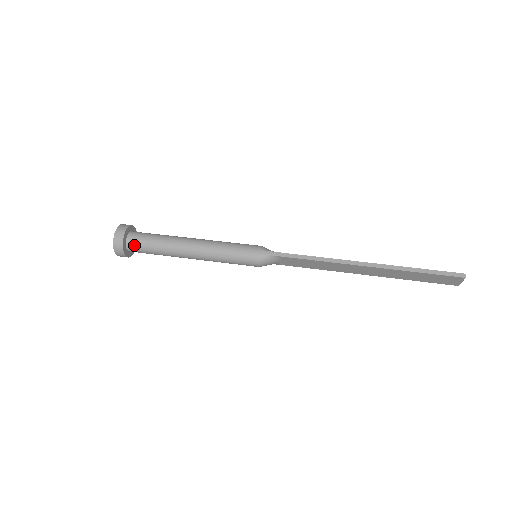
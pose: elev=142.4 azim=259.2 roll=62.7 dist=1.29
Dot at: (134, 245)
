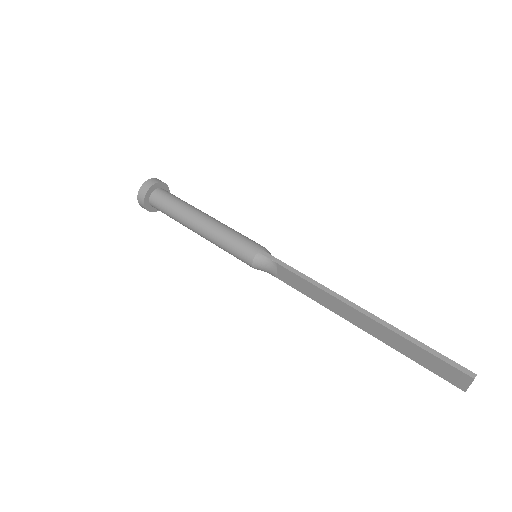
Dot at: (156, 199)
